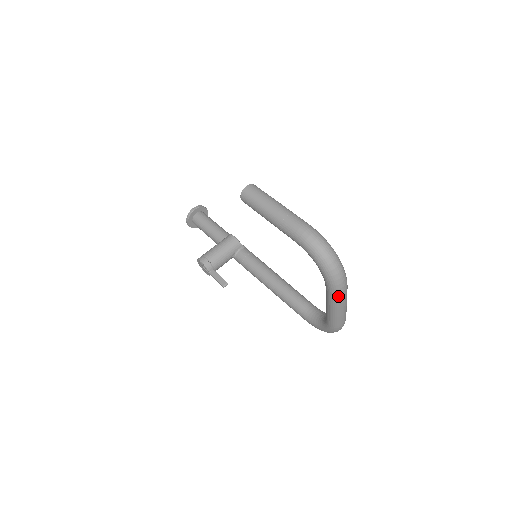
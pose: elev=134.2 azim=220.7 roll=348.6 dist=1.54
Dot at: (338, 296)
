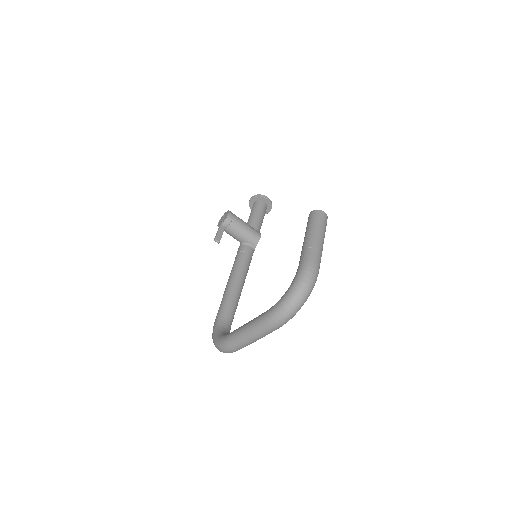
Dot at: (264, 324)
